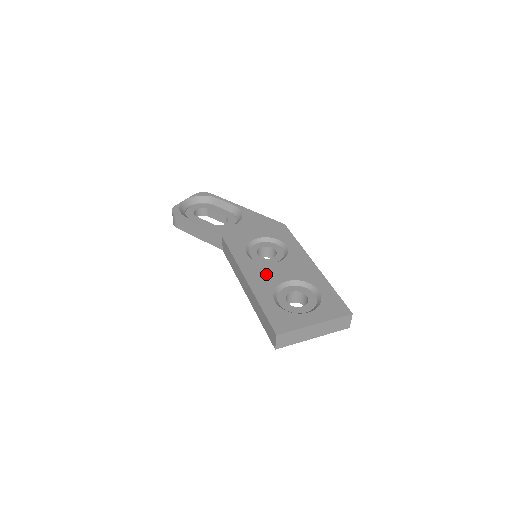
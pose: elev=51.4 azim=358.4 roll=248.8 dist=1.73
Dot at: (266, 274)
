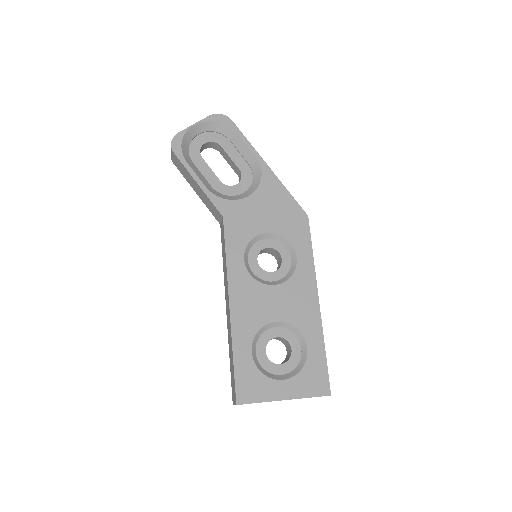
Dot at: (256, 303)
